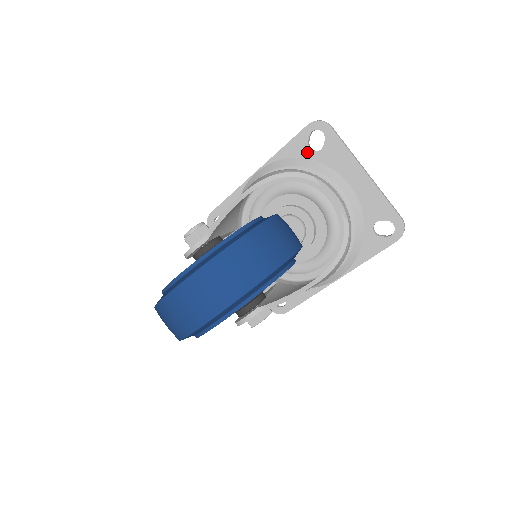
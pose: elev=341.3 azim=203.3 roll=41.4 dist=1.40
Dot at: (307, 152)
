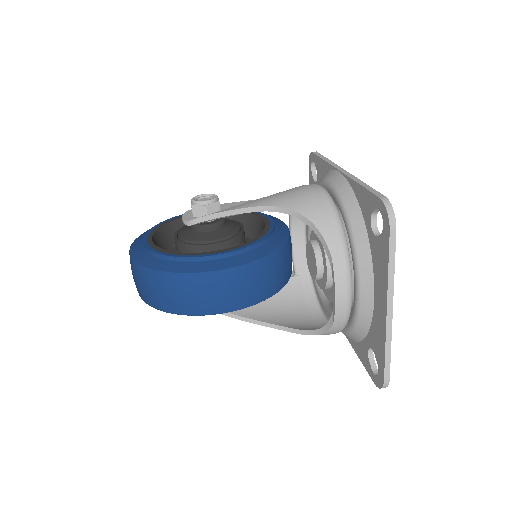
Dot at: (368, 219)
